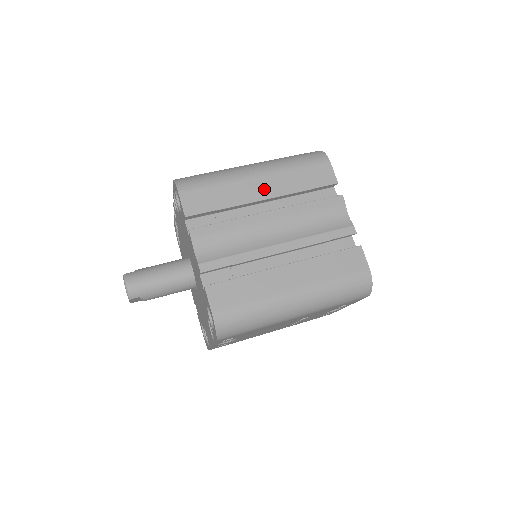
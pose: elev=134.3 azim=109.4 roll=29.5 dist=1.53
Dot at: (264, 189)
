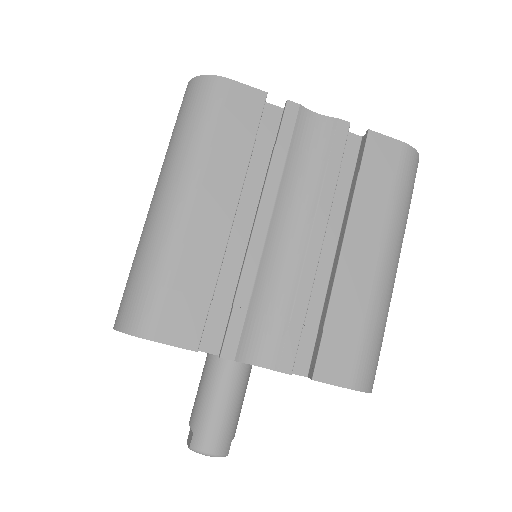
Dot at: (218, 206)
